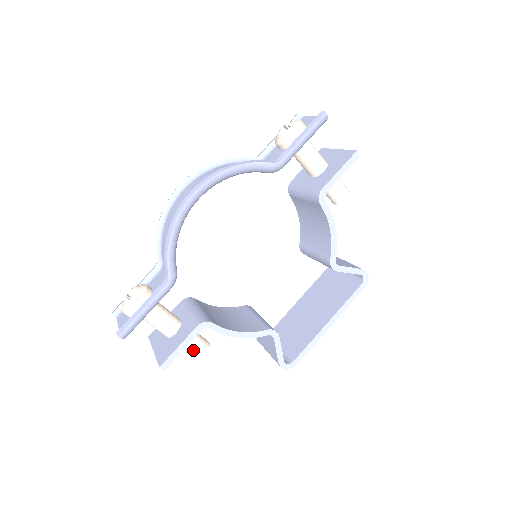
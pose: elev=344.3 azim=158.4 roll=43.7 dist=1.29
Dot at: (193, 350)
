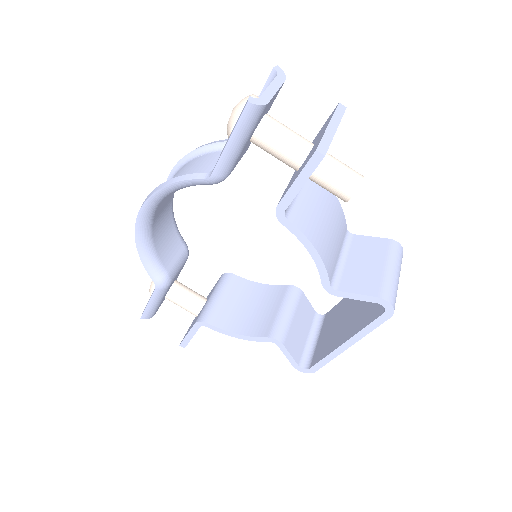
Dot at: occluded
